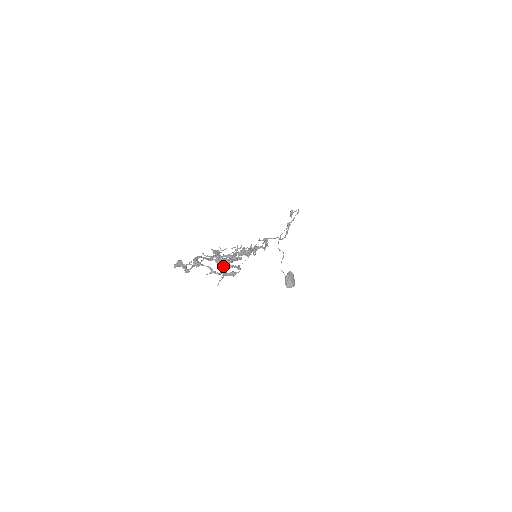
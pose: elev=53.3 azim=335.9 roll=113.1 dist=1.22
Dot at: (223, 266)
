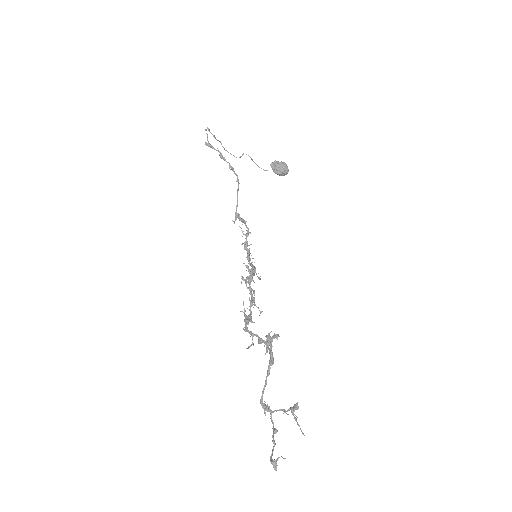
Dot at: (268, 346)
